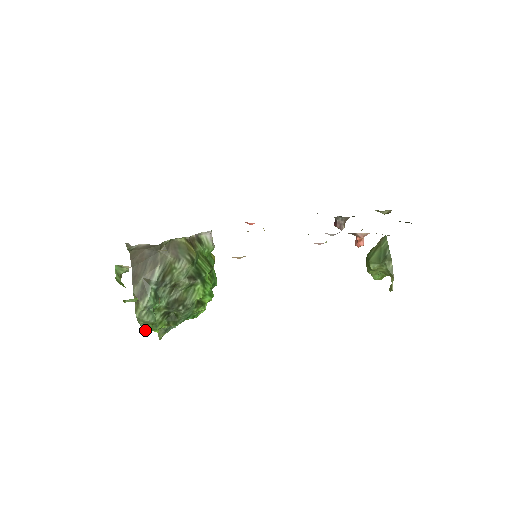
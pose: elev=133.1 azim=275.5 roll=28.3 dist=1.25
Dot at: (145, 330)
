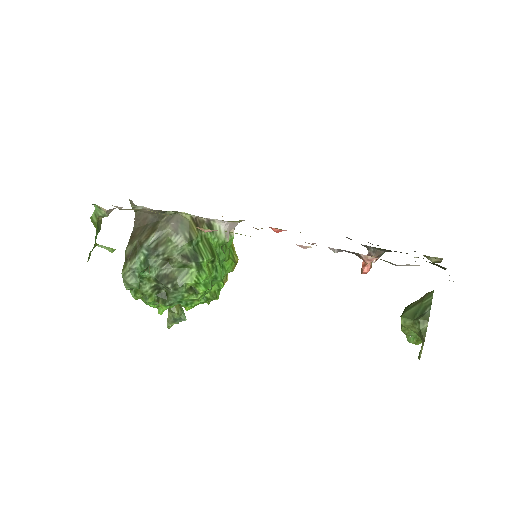
Dot at: (135, 298)
